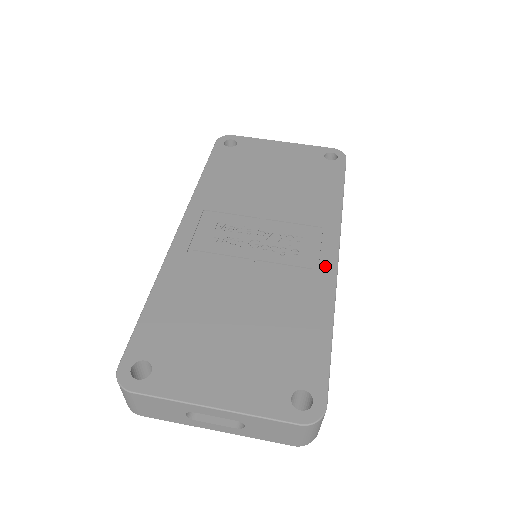
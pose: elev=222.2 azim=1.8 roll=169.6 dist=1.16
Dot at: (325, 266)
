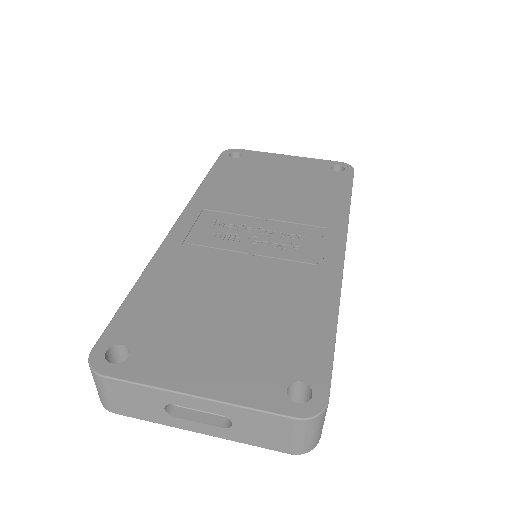
Dot at: (330, 262)
